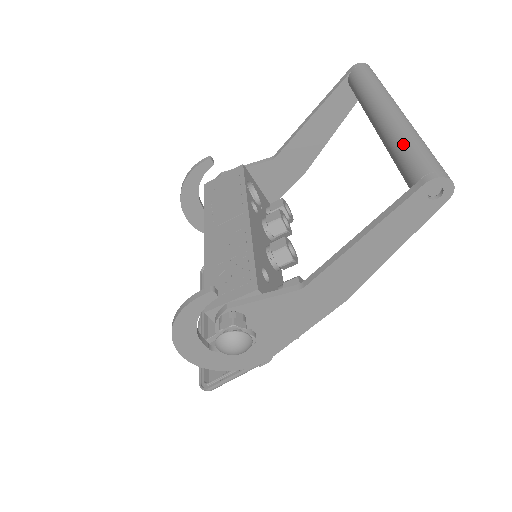
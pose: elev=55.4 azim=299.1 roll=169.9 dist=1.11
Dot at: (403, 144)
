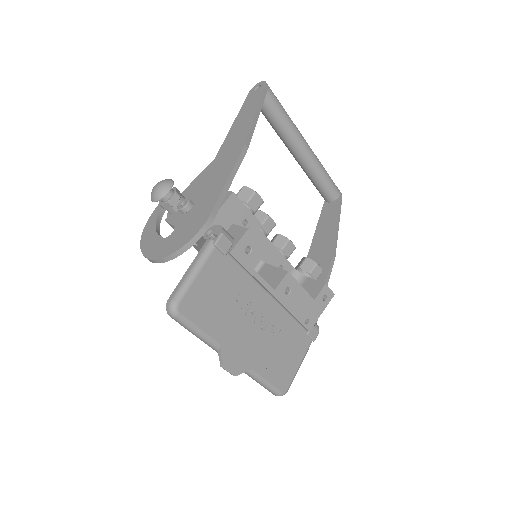
Dot at: occluded
